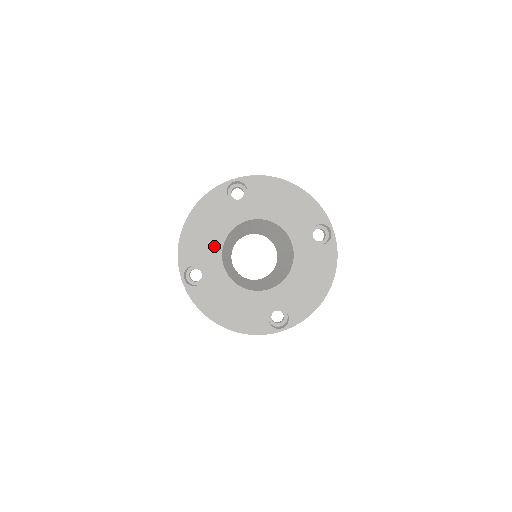
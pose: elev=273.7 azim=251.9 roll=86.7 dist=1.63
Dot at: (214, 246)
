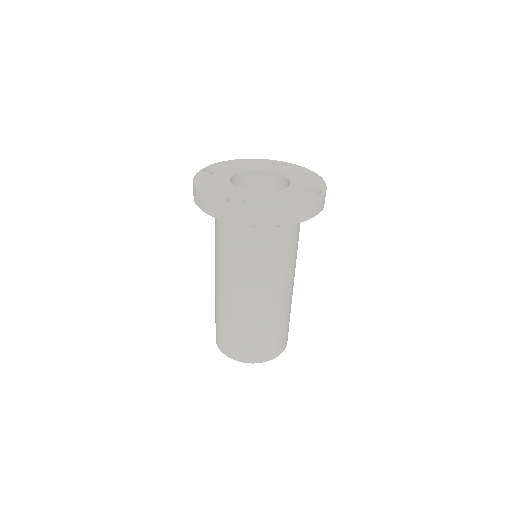
Dot at: (229, 188)
